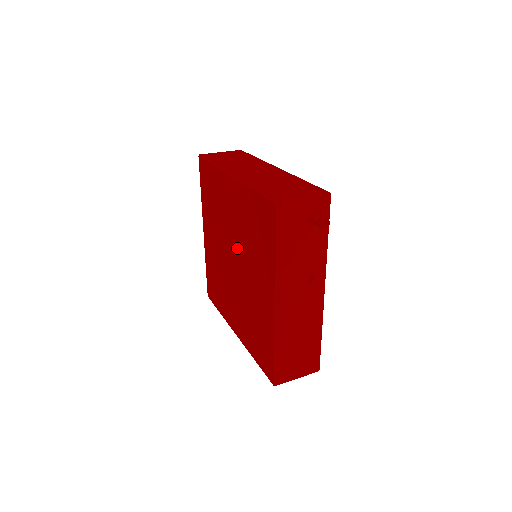
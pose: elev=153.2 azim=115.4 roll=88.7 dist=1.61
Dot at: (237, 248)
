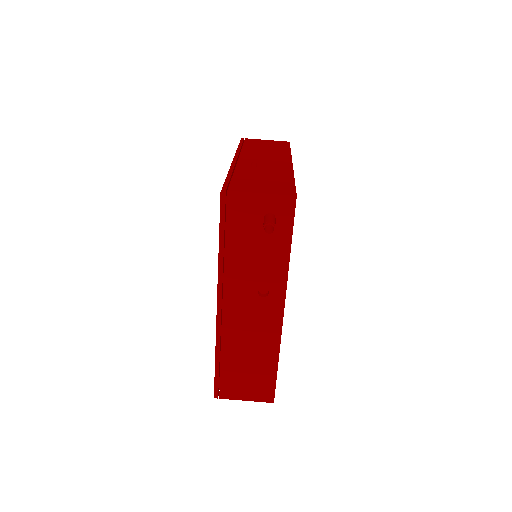
Dot at: occluded
